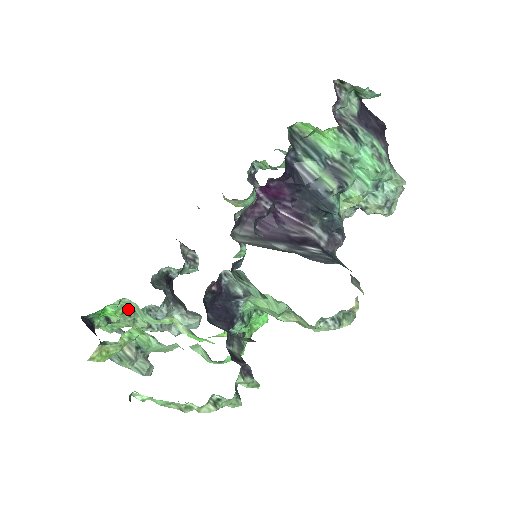
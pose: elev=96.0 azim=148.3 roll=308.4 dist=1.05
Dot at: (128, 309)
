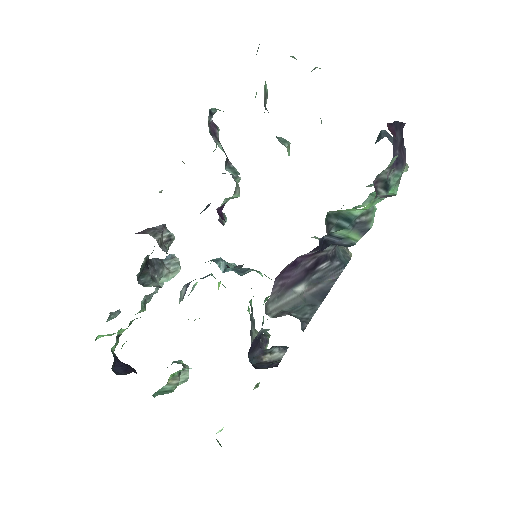
Dot at: occluded
